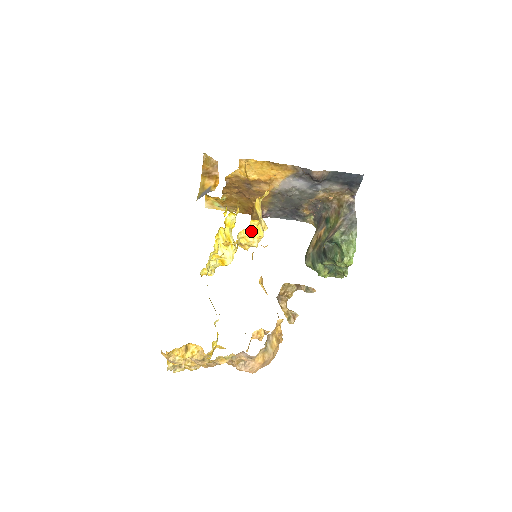
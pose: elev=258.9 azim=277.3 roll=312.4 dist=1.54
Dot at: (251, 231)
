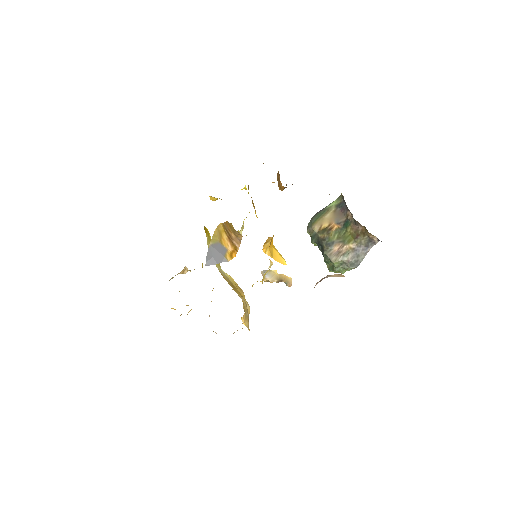
Dot at: occluded
